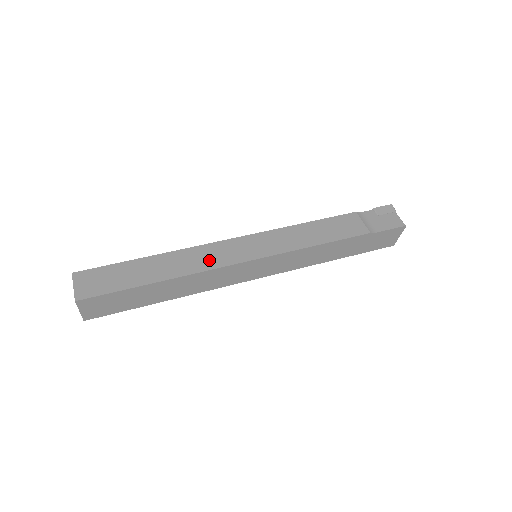
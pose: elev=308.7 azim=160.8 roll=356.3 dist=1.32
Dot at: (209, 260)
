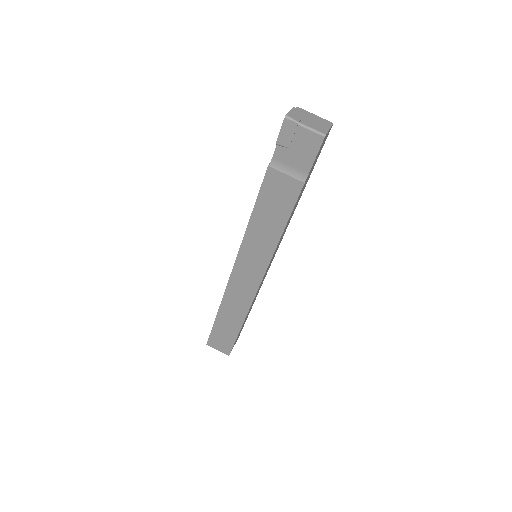
Dot at: (243, 297)
